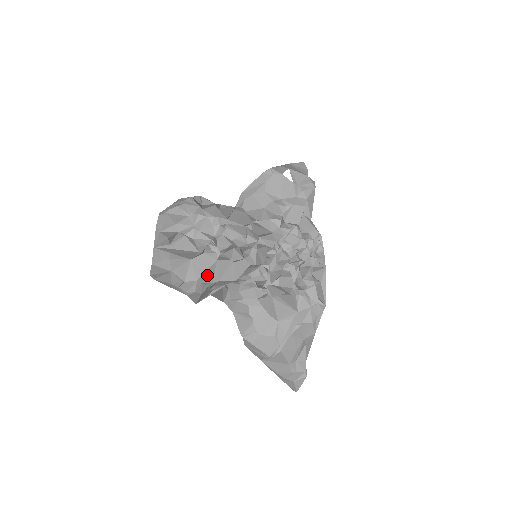
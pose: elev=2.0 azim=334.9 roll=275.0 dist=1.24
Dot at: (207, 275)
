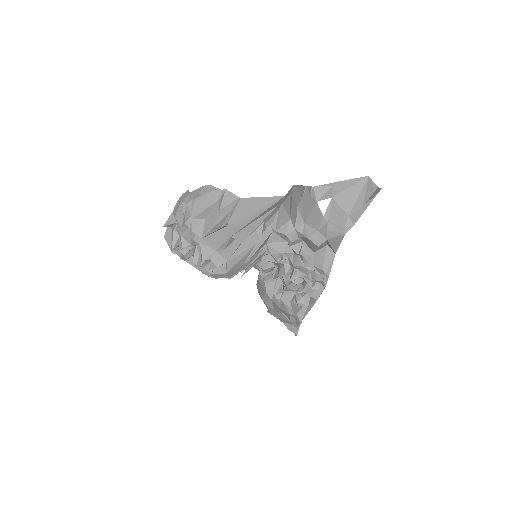
Dot at: occluded
